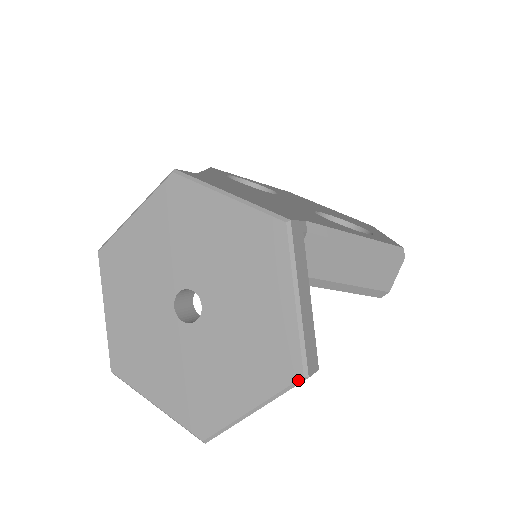
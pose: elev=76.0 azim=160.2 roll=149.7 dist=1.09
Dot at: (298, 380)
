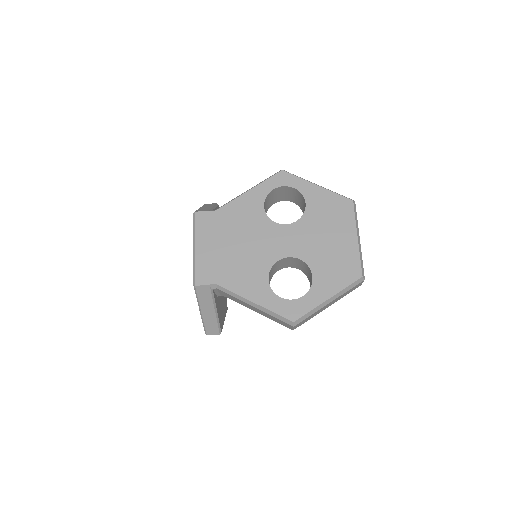
Dot at: occluded
